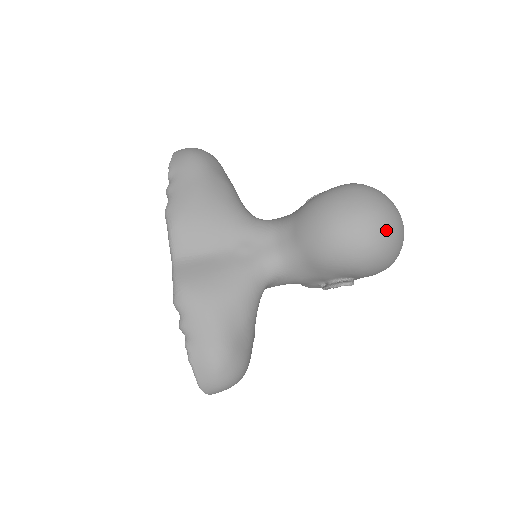
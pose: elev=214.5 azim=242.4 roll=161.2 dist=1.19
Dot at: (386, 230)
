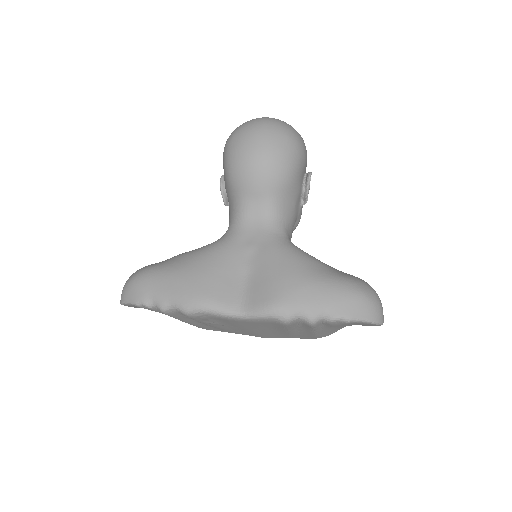
Dot at: (278, 122)
